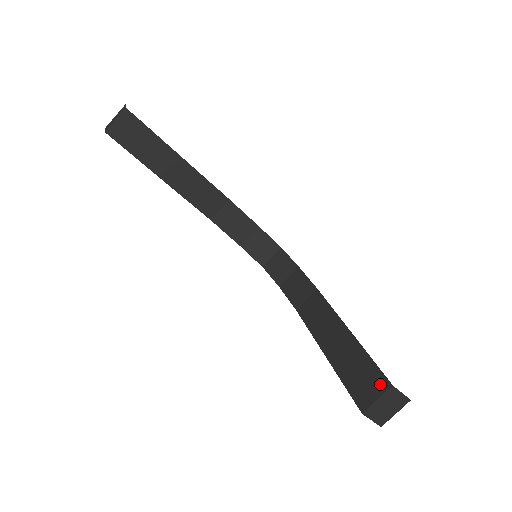
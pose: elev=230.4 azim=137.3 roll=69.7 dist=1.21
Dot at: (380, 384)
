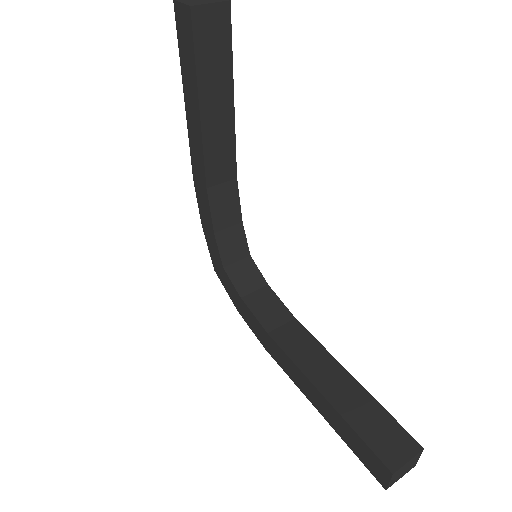
Dot at: (408, 444)
